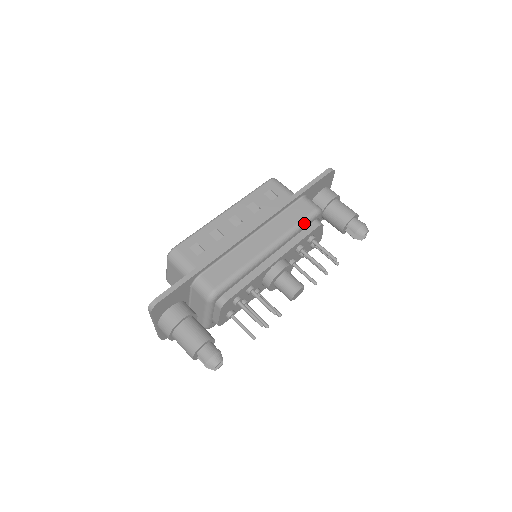
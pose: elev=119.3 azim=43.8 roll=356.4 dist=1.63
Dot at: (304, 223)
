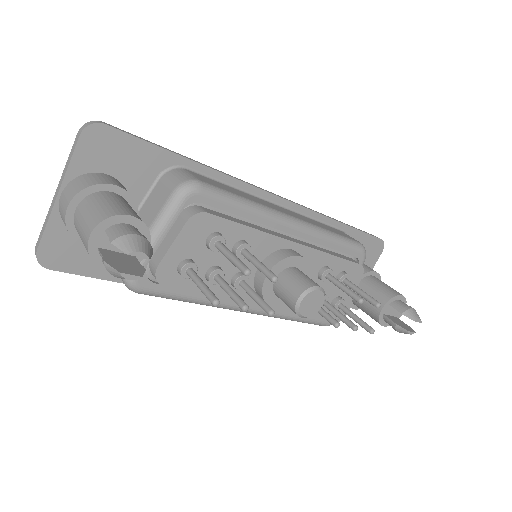
Dot at: (344, 241)
